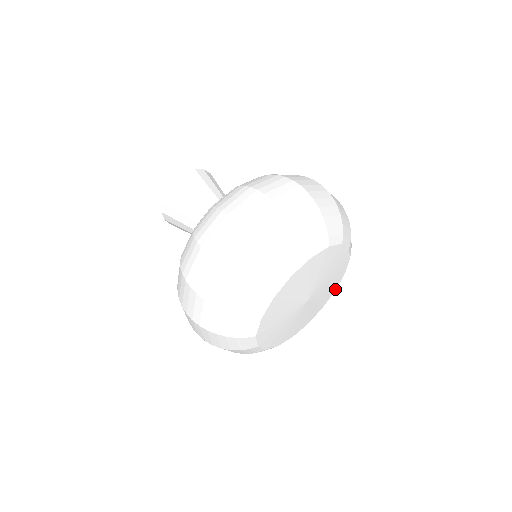
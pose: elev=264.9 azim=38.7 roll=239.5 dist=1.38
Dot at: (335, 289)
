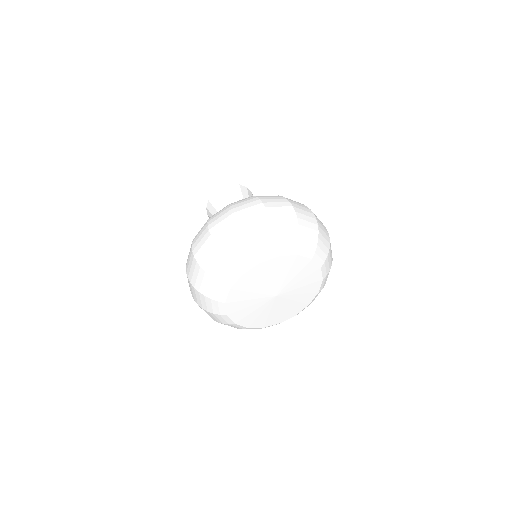
Dot at: (296, 313)
